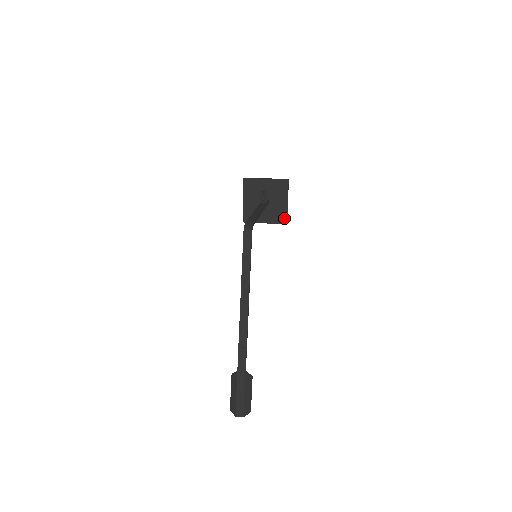
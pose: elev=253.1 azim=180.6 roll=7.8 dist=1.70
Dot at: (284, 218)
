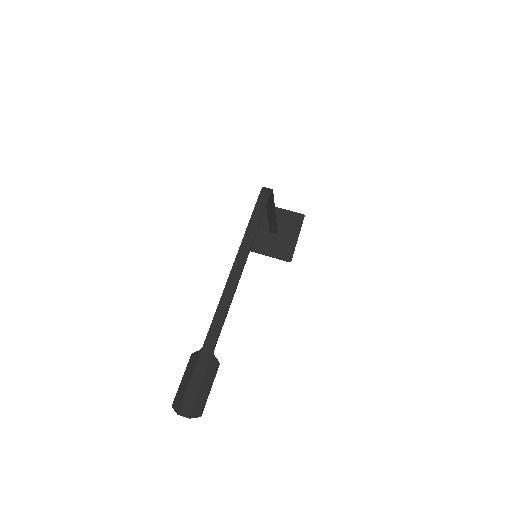
Dot at: (289, 254)
